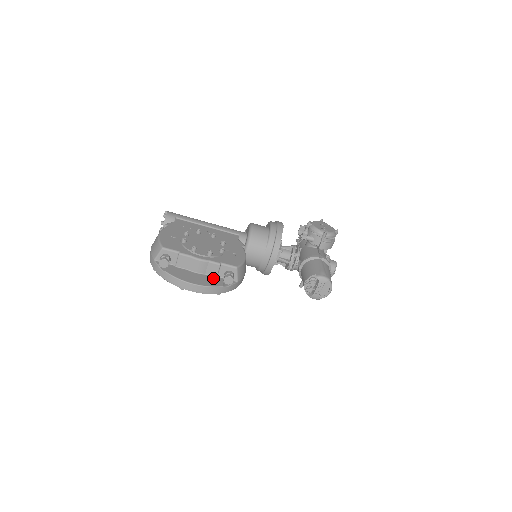
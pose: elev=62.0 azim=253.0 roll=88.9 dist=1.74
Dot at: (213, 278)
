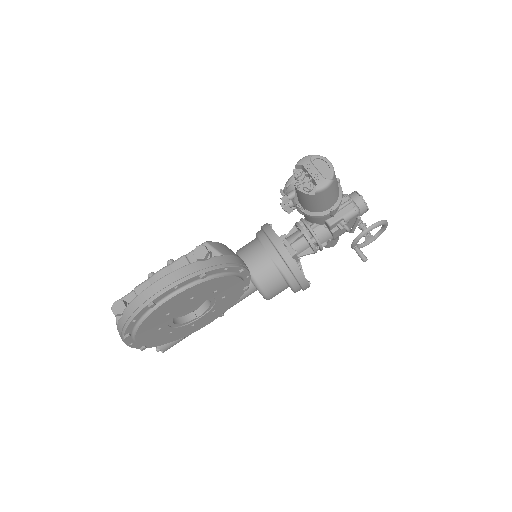
Dot at: occluded
